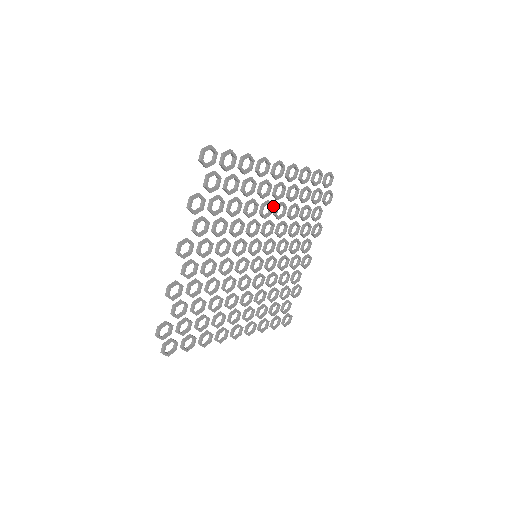
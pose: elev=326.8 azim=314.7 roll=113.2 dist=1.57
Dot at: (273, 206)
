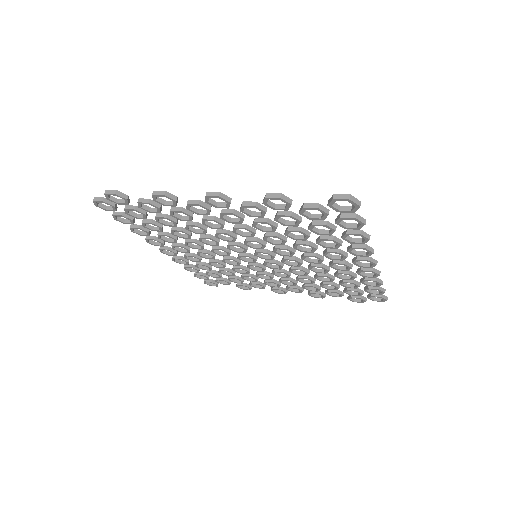
Dot at: (320, 263)
